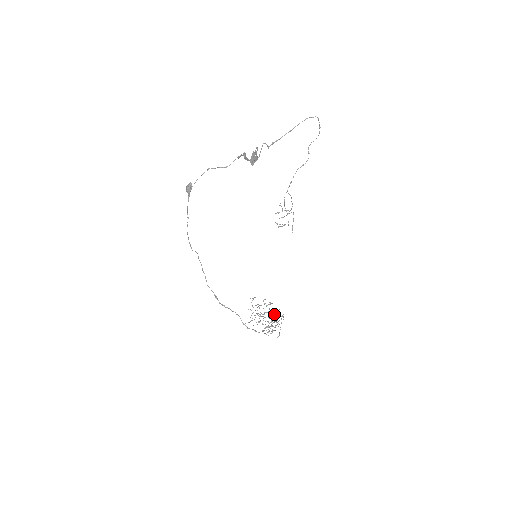
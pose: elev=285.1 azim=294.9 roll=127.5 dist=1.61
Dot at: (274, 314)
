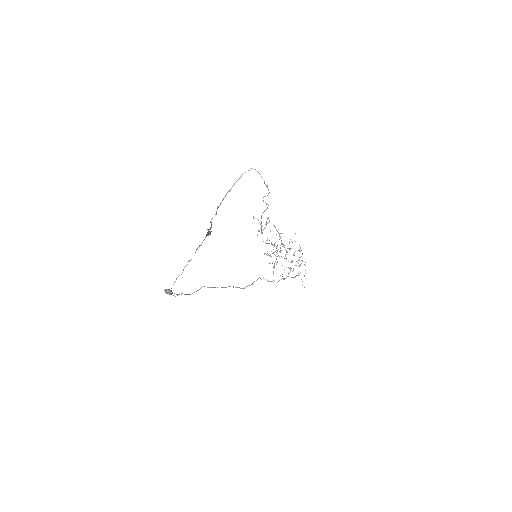
Dot at: occluded
